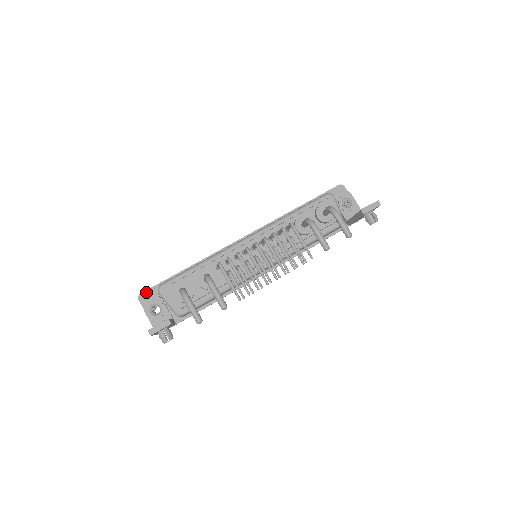
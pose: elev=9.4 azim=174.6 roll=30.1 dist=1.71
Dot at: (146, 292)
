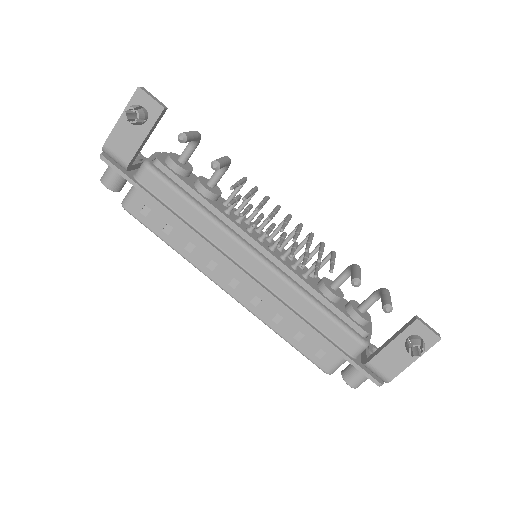
Dot at: occluded
